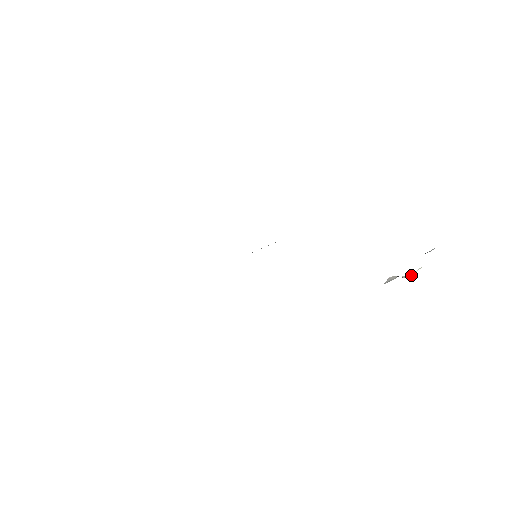
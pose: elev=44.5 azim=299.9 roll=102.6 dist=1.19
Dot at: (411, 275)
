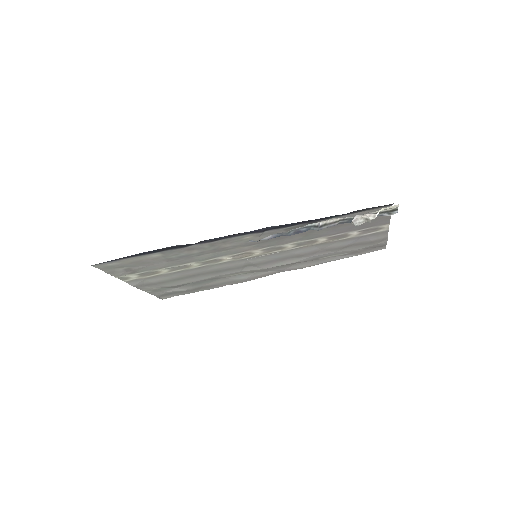
Dot at: (375, 214)
